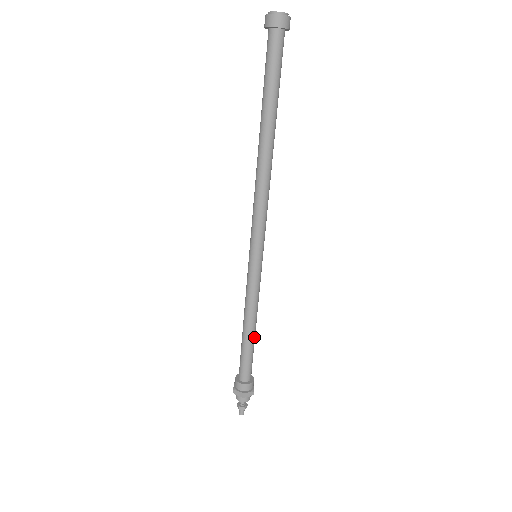
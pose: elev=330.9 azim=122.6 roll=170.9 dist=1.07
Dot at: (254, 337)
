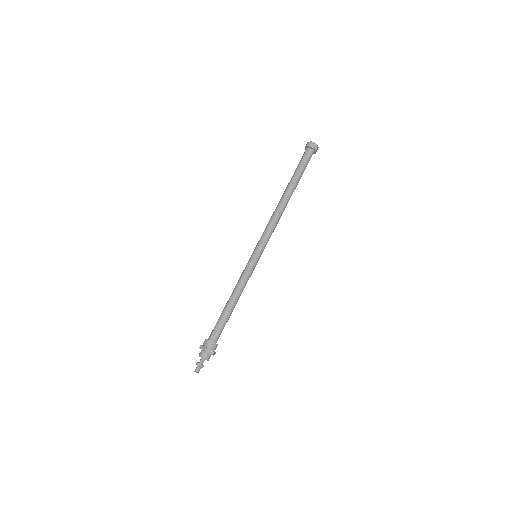
Dot at: (232, 309)
